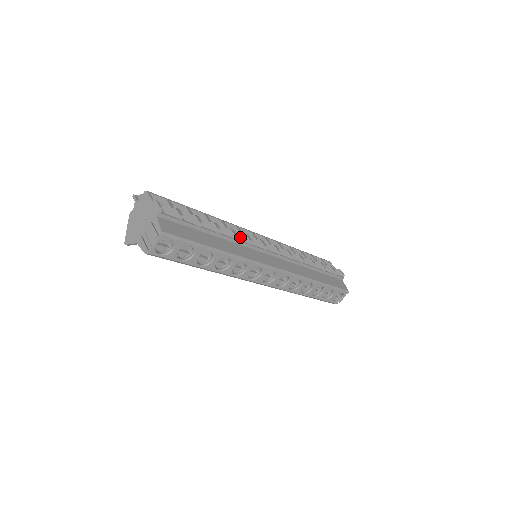
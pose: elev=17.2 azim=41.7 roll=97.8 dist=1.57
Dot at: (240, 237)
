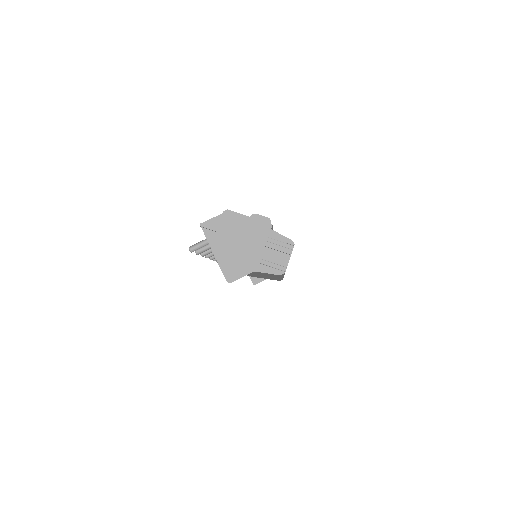
Dot at: occluded
